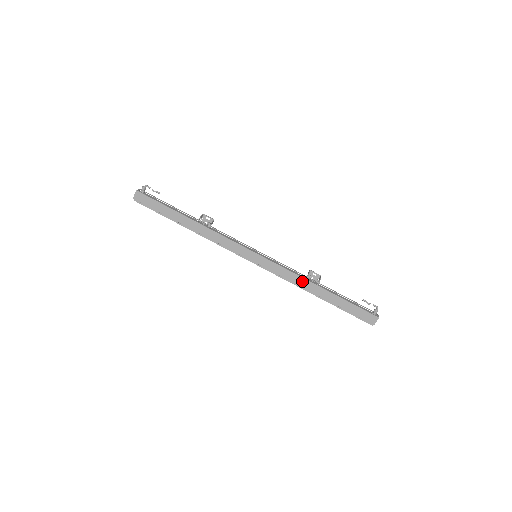
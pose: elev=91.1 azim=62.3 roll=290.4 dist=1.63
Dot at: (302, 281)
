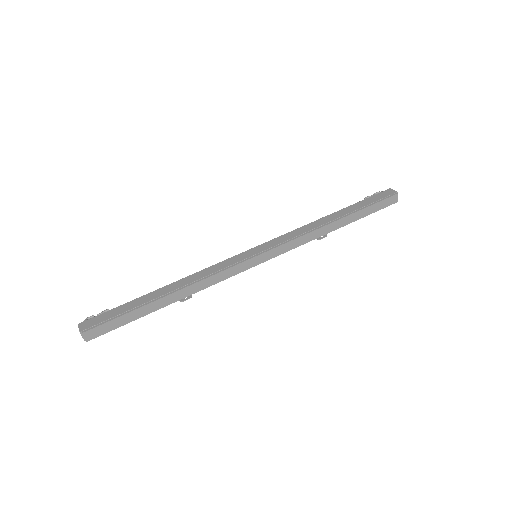
Dot at: (311, 225)
